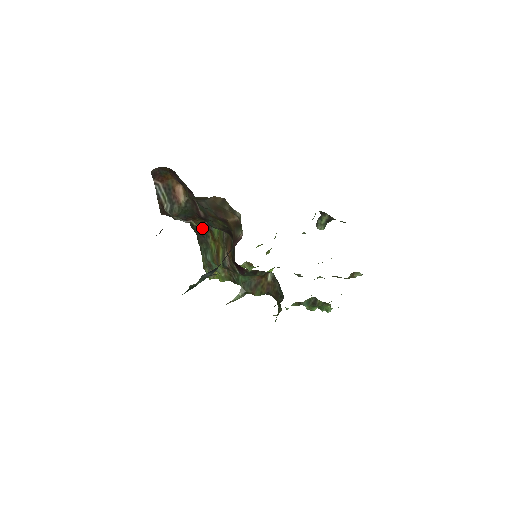
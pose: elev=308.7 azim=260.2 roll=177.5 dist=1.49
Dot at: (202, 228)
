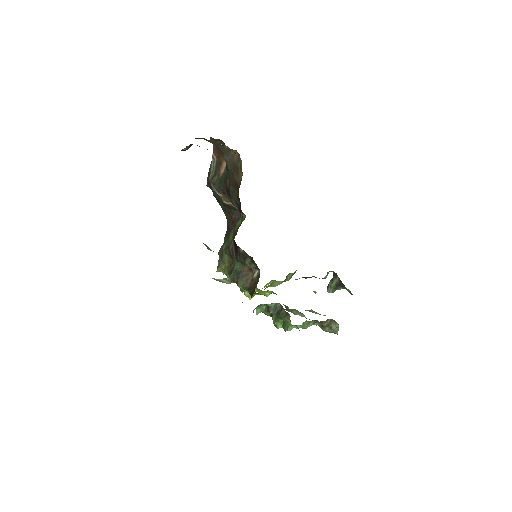
Dot at: (232, 223)
